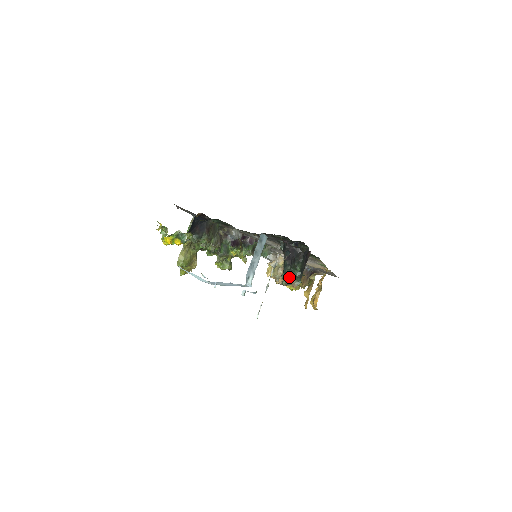
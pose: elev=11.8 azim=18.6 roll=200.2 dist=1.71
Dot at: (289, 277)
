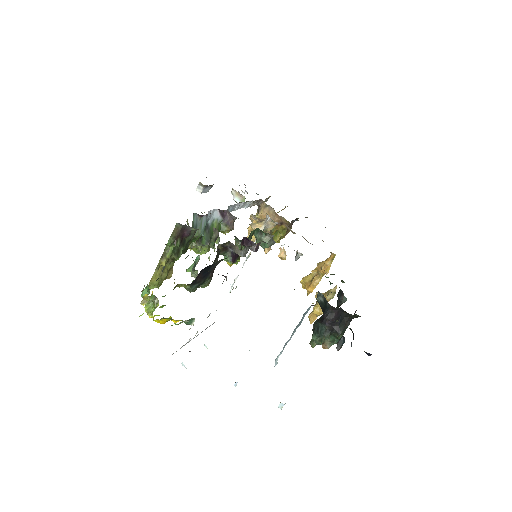
Dot at: (323, 340)
